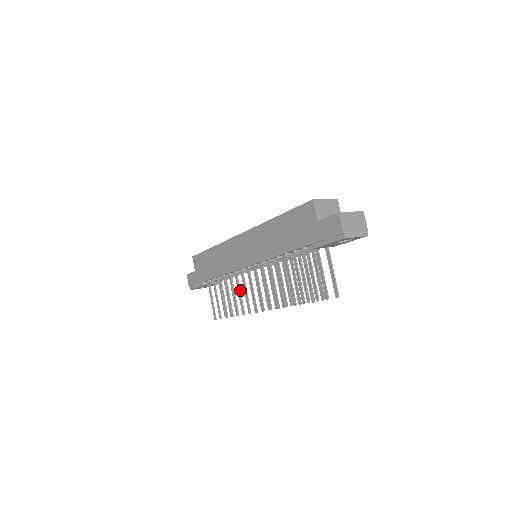
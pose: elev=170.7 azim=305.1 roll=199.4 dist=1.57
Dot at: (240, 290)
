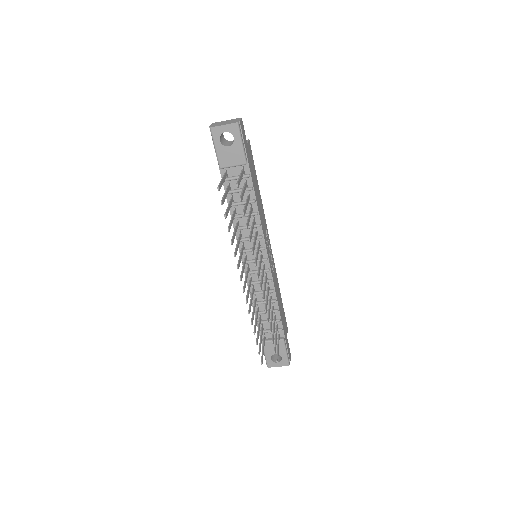
Dot at: (272, 315)
